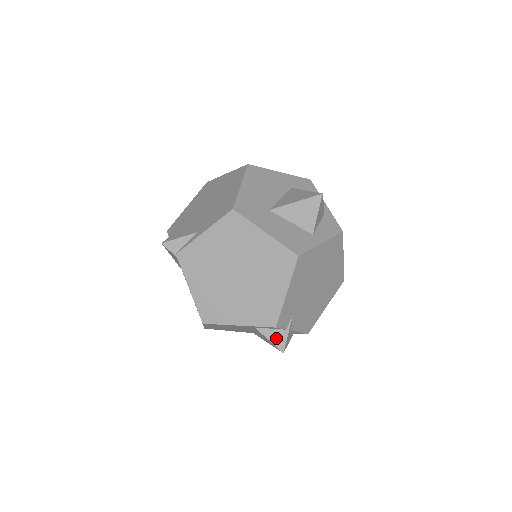
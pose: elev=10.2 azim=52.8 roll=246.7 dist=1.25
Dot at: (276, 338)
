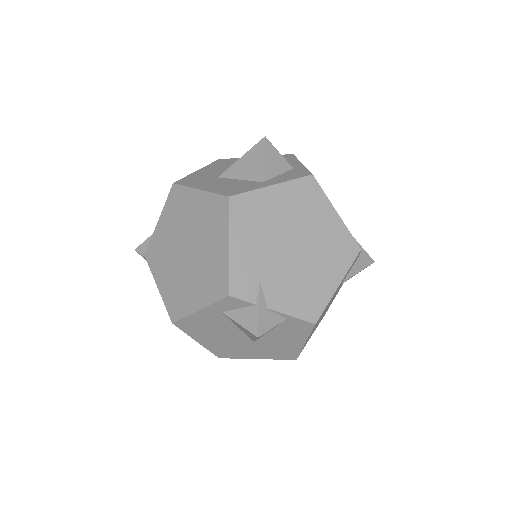
Dot at: (246, 319)
